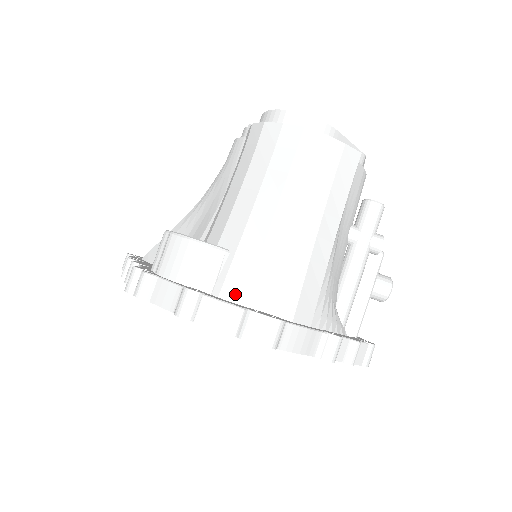
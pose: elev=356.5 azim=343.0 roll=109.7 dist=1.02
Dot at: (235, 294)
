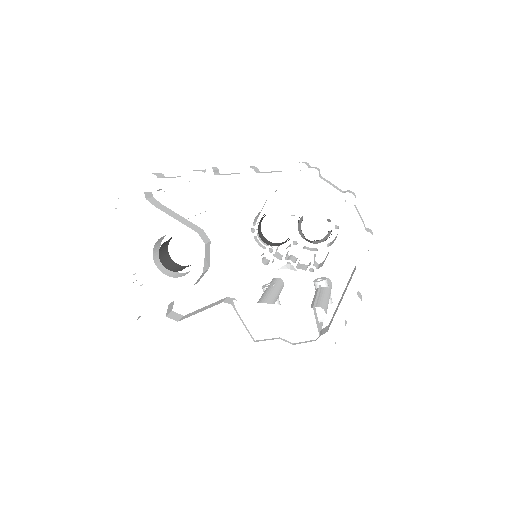
Dot at: occluded
